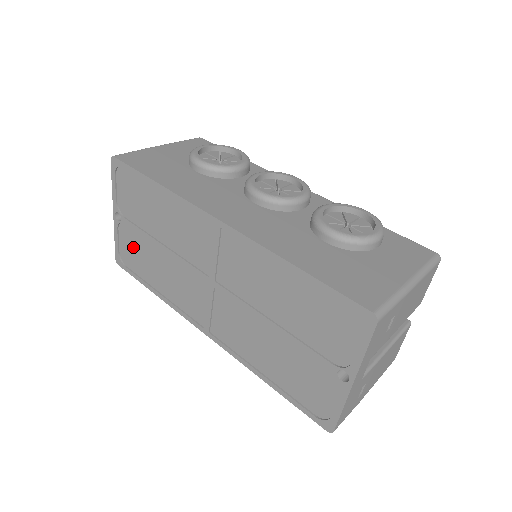
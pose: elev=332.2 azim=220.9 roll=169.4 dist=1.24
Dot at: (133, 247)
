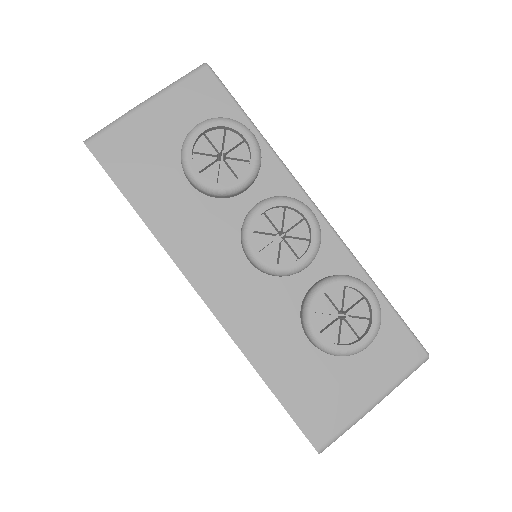
Dot at: occluded
